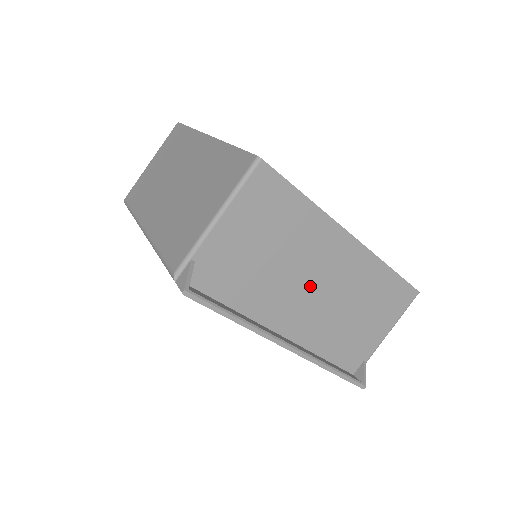
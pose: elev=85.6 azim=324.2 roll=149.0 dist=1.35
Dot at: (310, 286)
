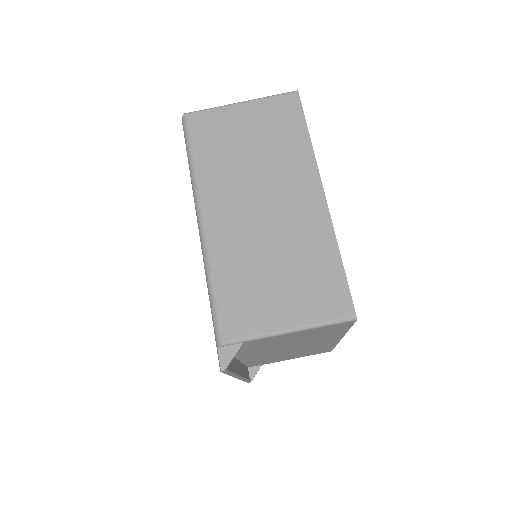
Dot at: (286, 349)
